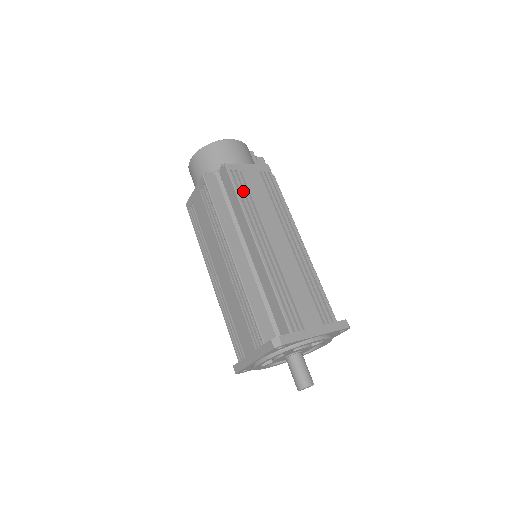
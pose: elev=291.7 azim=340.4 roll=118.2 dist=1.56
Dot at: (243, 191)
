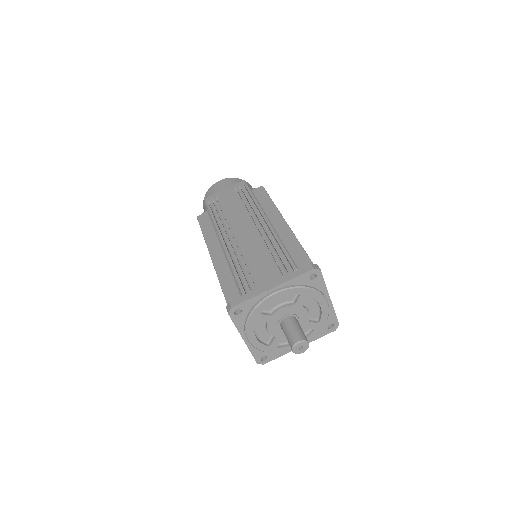
Dot at: occluded
